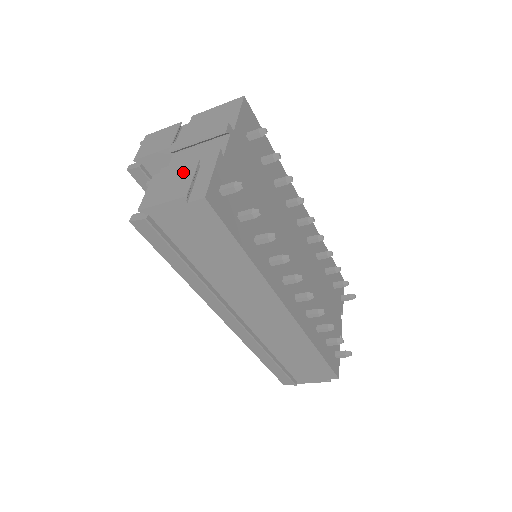
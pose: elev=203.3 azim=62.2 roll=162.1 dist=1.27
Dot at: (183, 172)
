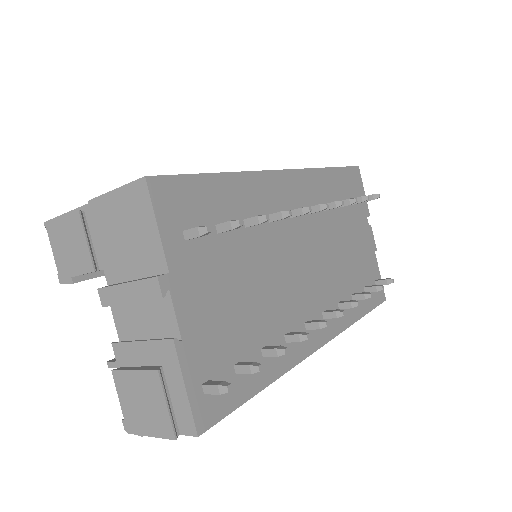
Dot at: (148, 387)
